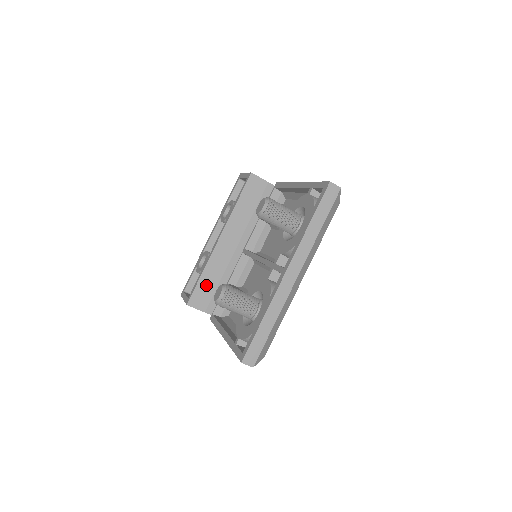
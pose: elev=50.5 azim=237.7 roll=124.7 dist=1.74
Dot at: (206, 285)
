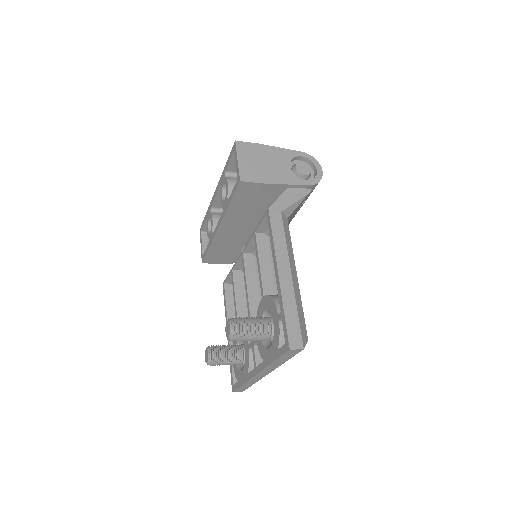
Dot at: (216, 252)
